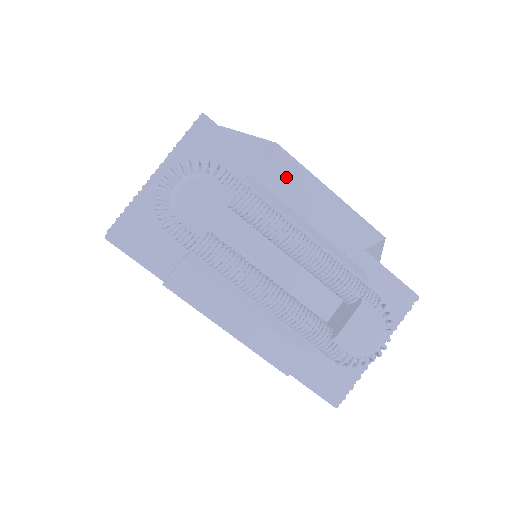
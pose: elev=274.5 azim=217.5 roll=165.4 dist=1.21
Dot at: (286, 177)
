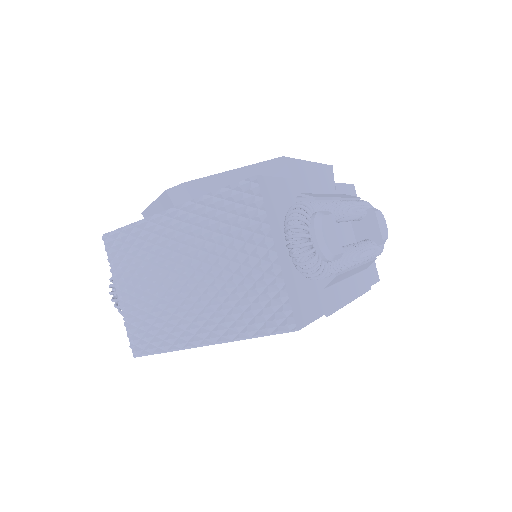
Dot at: (299, 175)
